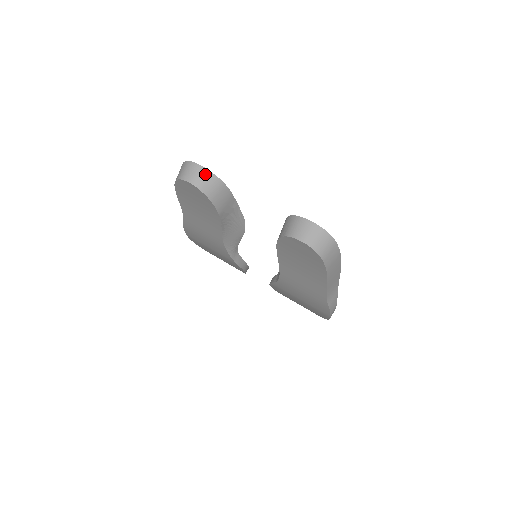
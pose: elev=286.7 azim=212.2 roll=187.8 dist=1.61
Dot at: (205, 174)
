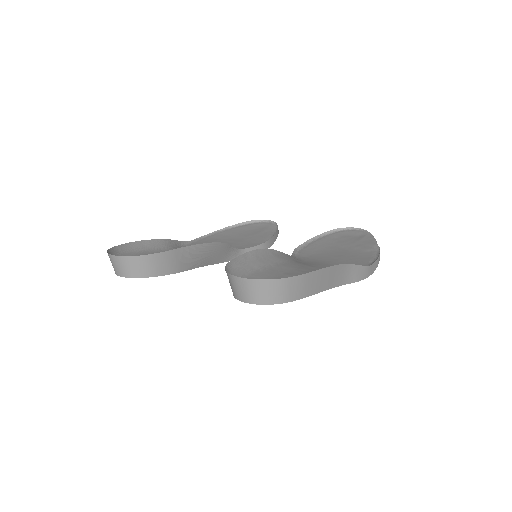
Dot at: (127, 262)
